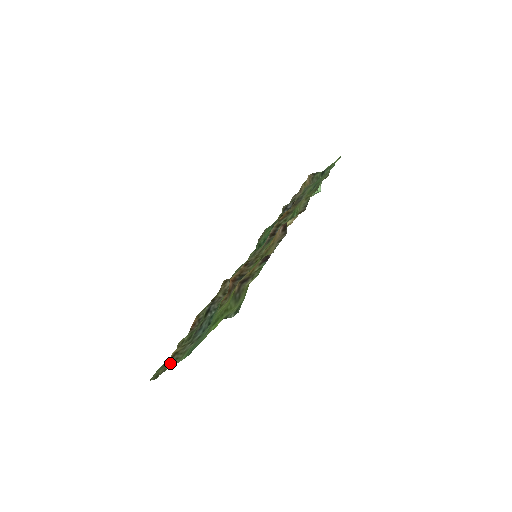
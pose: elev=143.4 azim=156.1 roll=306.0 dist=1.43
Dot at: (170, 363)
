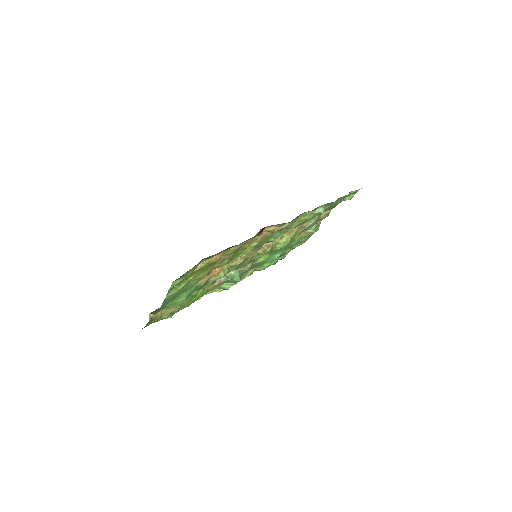
Dot at: (154, 316)
